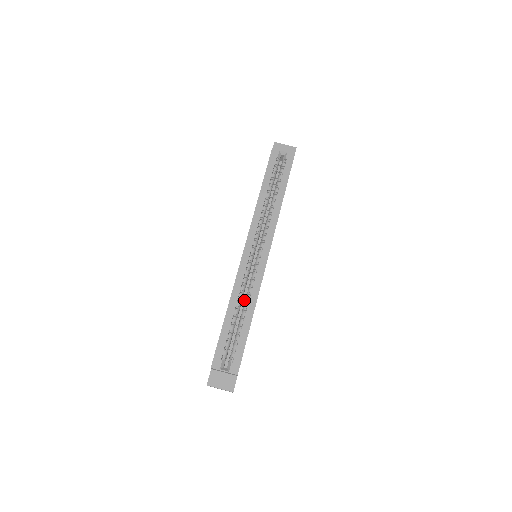
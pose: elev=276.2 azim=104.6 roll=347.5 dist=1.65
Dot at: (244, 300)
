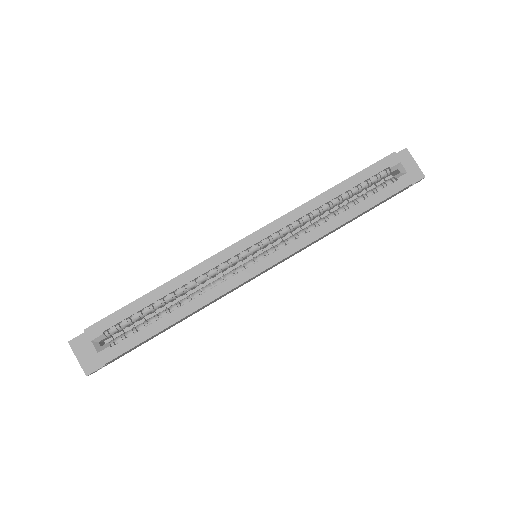
Dot at: occluded
